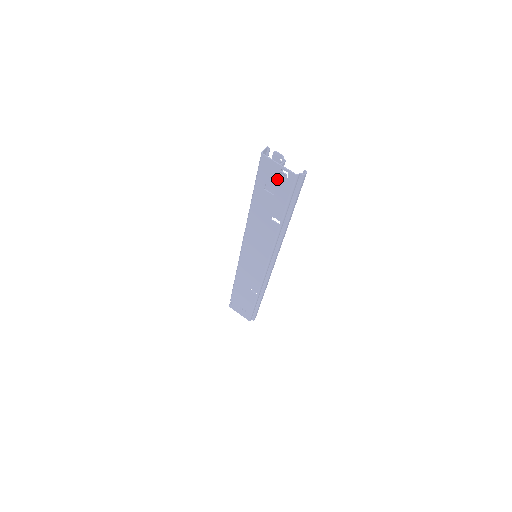
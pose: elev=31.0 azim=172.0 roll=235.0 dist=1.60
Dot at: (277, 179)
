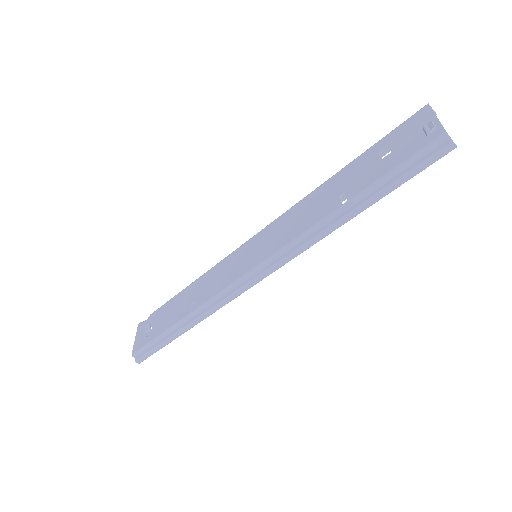
Dot at: (412, 137)
